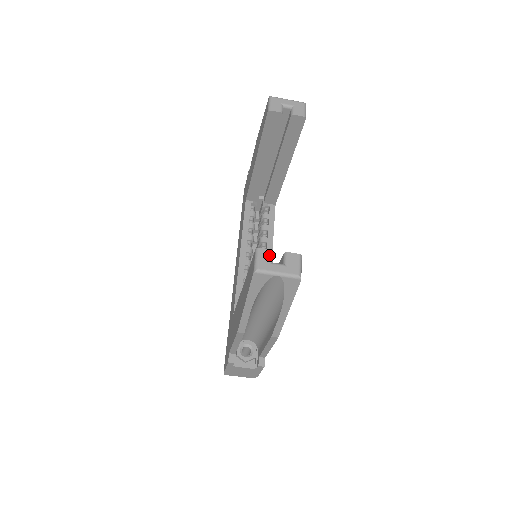
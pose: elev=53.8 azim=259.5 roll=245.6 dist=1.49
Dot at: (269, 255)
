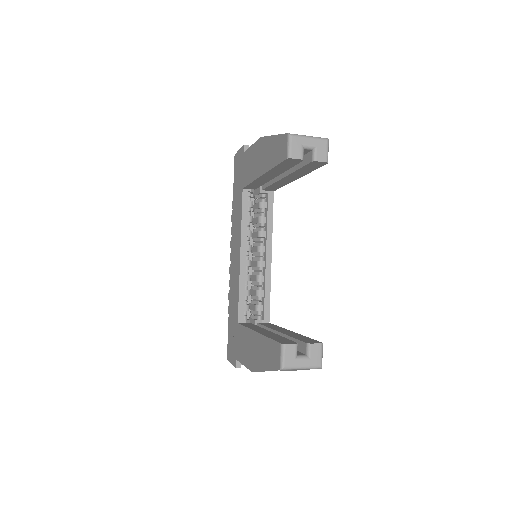
Dot at: (294, 350)
